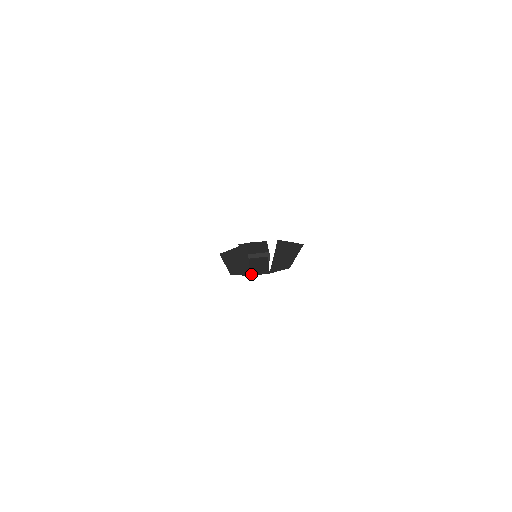
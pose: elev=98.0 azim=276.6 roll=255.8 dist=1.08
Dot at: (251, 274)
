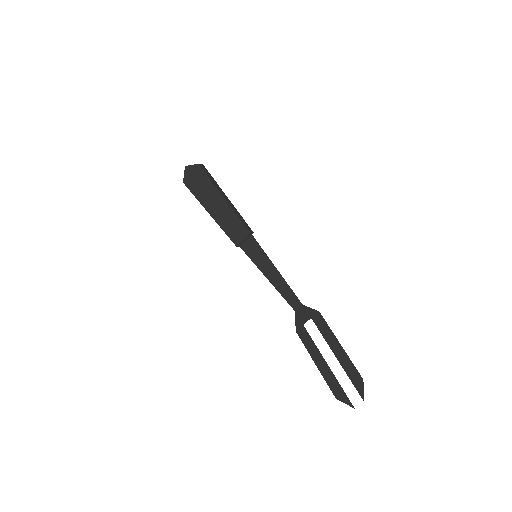
Dot at: (299, 317)
